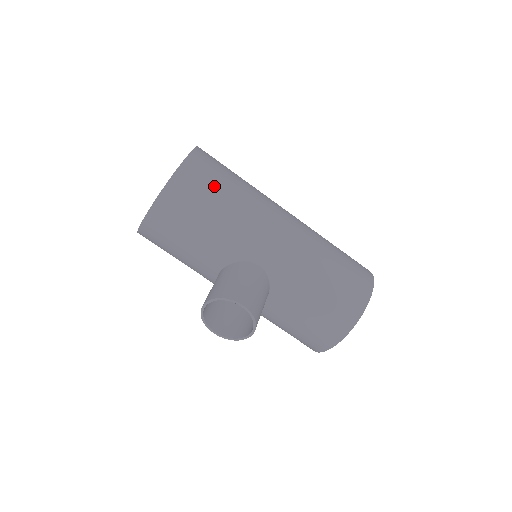
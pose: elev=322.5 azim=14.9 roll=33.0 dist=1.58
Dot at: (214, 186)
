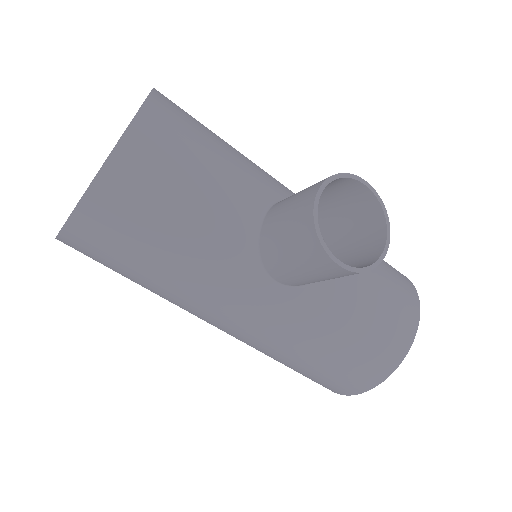
Dot at: occluded
